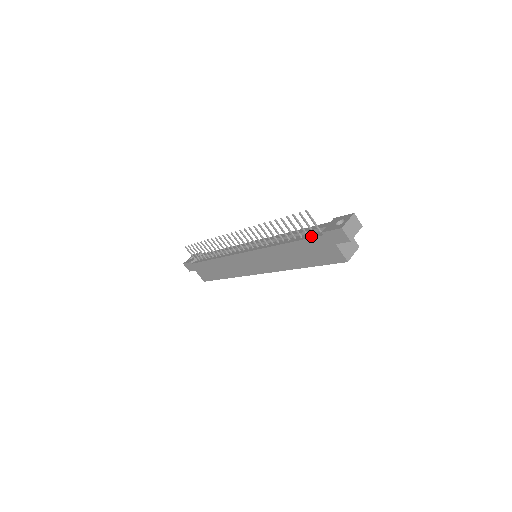
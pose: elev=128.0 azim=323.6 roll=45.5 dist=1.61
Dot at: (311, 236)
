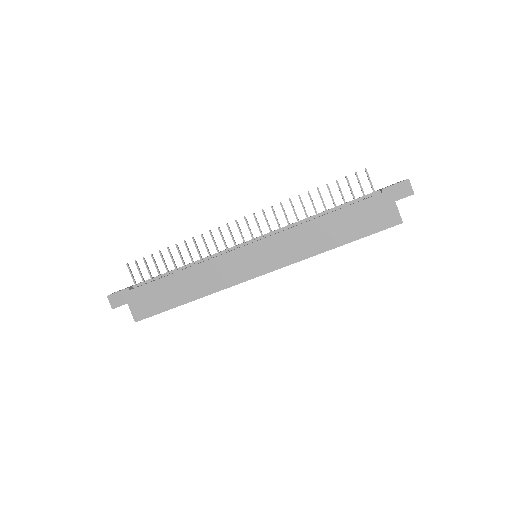
Dot at: (363, 199)
